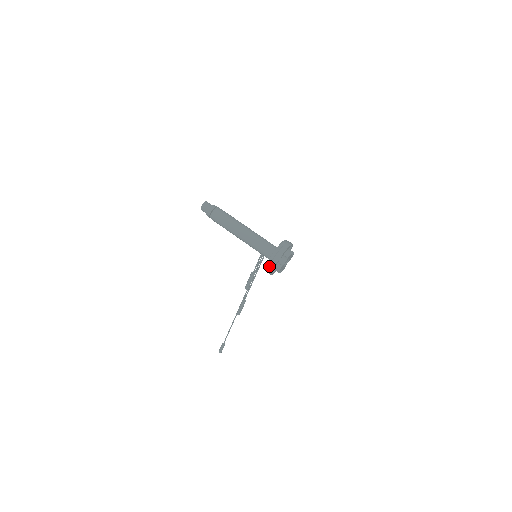
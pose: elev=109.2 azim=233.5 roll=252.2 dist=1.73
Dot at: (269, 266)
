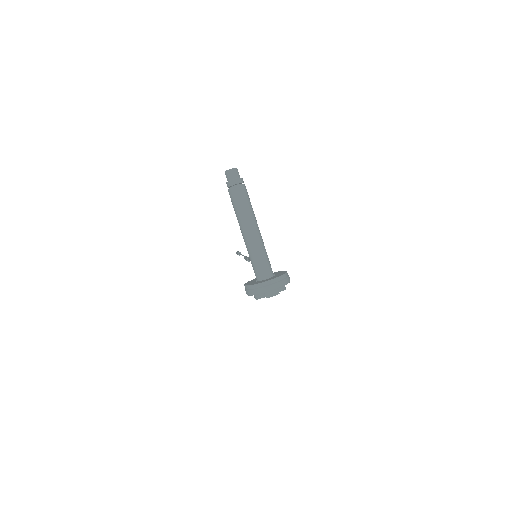
Dot at: (245, 290)
